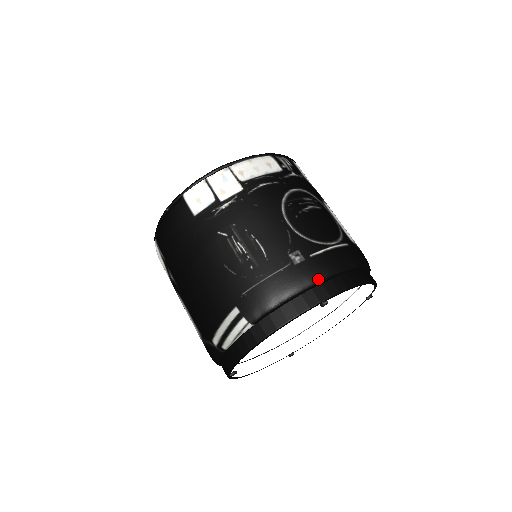
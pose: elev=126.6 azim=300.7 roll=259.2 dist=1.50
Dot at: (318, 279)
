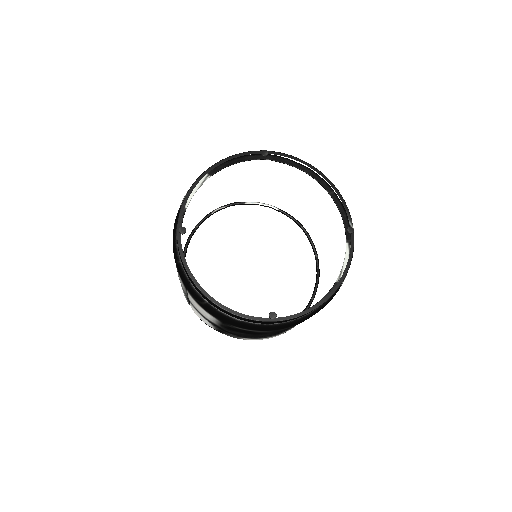
Dot at: occluded
